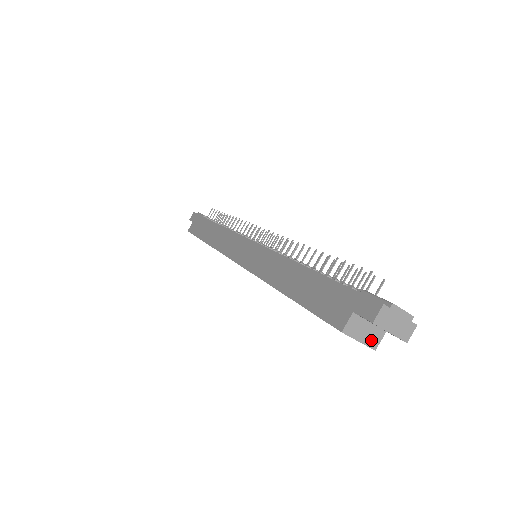
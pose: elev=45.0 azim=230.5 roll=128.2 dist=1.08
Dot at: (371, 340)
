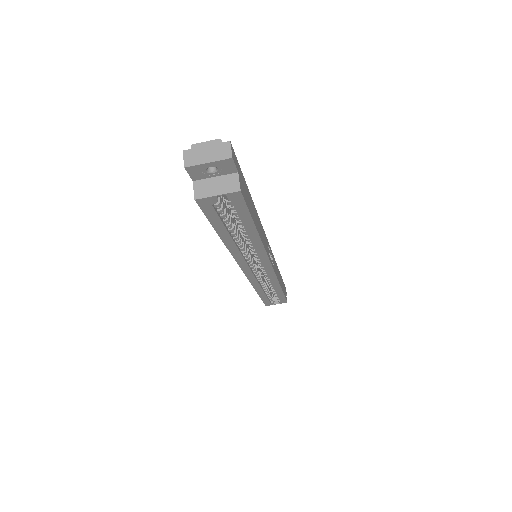
Dot at: (229, 187)
